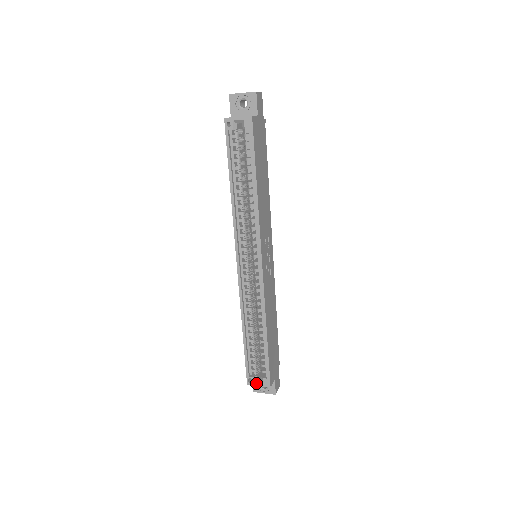
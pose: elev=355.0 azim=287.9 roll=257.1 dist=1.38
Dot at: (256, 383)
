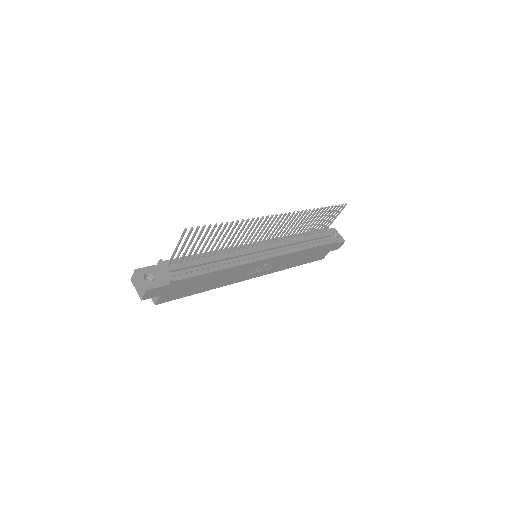
Dot at: occluded
